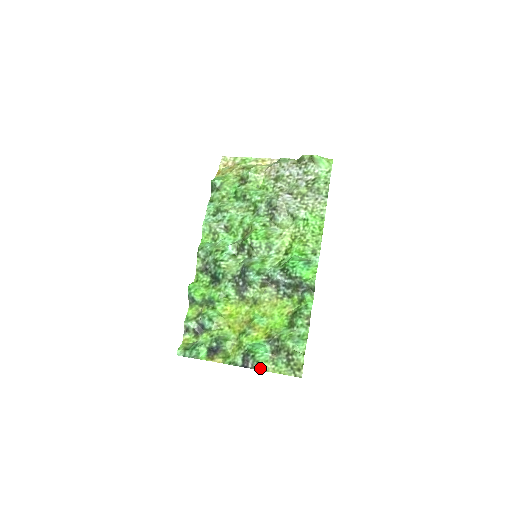
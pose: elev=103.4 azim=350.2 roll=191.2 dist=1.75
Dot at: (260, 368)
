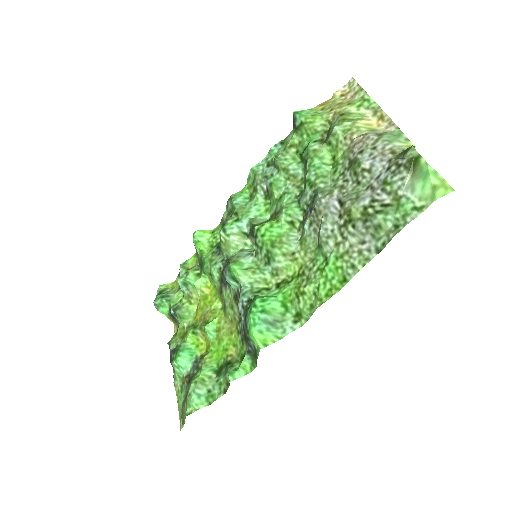
Dot at: (174, 376)
